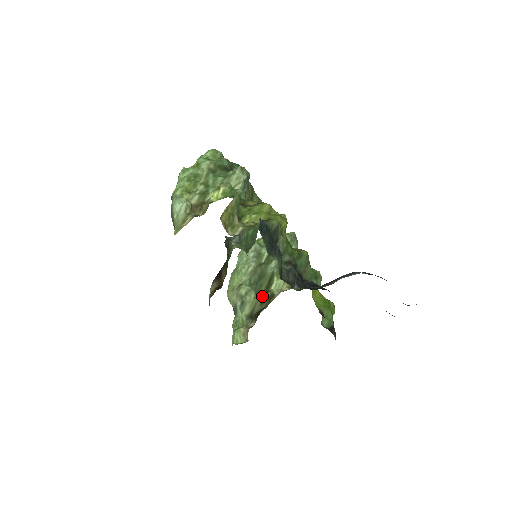
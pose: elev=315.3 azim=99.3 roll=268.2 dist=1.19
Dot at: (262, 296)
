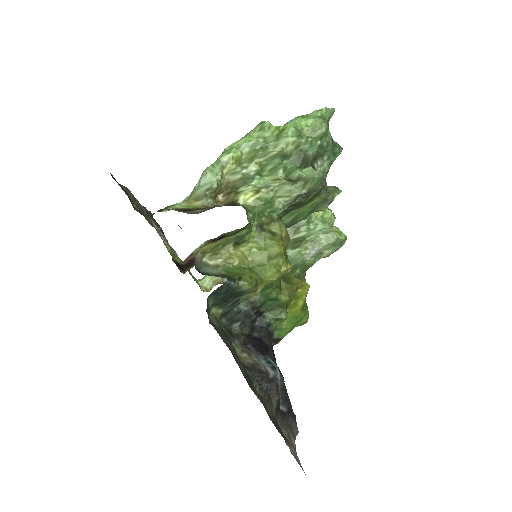
Dot at: occluded
